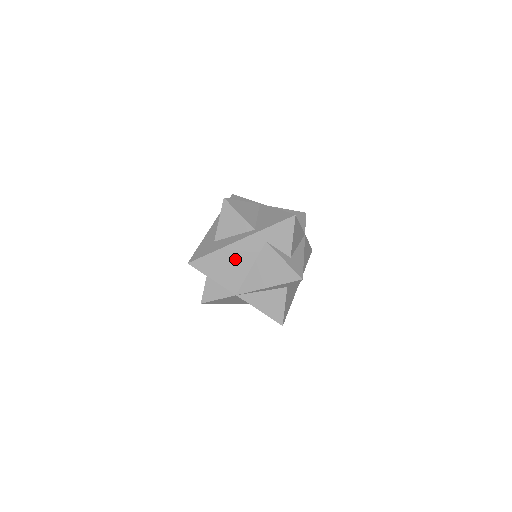
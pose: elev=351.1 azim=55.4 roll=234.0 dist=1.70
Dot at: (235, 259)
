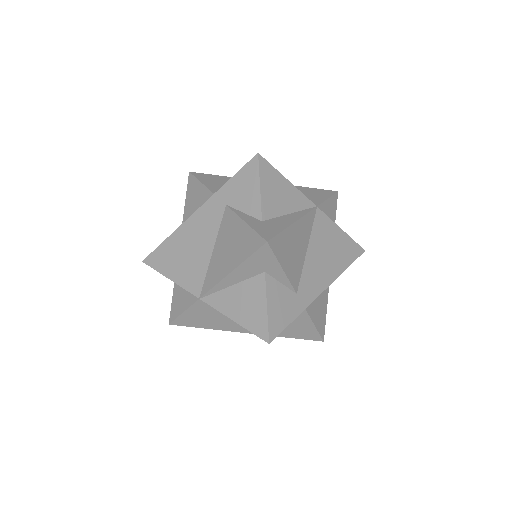
Dot at: (192, 242)
